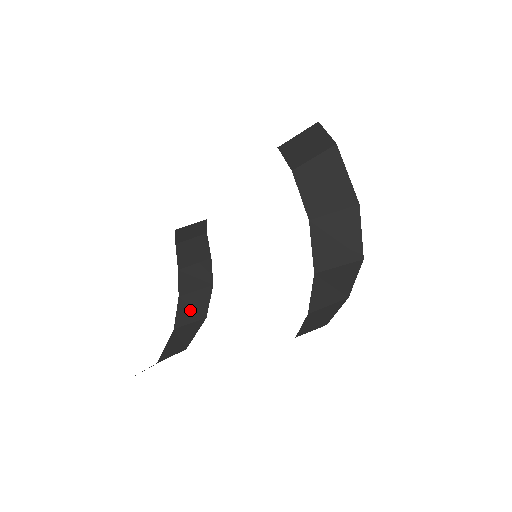
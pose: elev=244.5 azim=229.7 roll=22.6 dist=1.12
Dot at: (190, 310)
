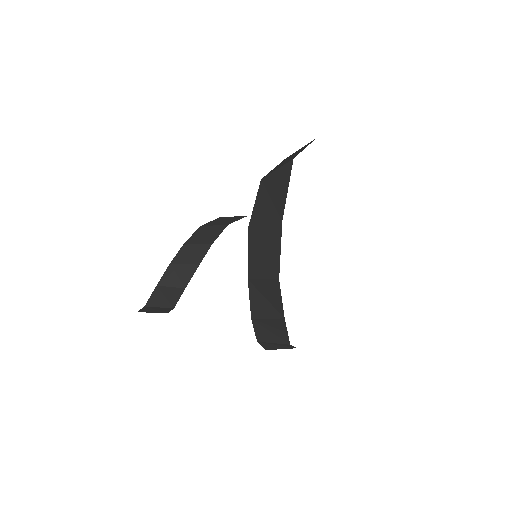
Dot at: (175, 277)
